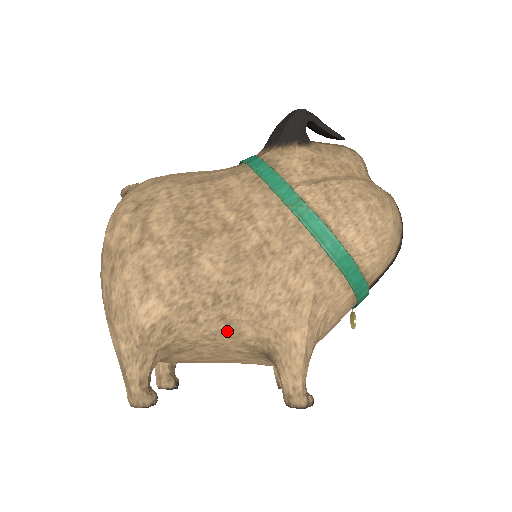
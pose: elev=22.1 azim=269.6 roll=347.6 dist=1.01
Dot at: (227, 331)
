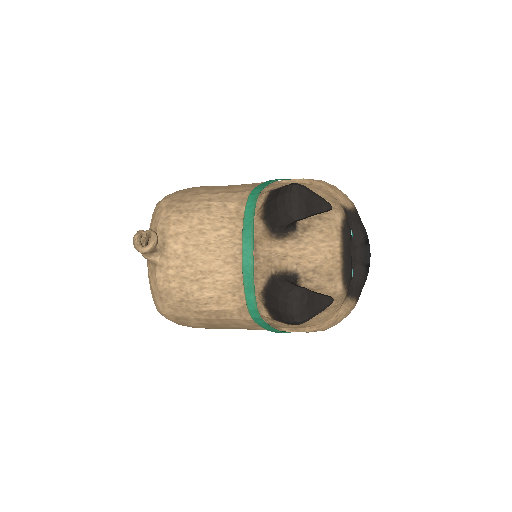
Dot at: occluded
